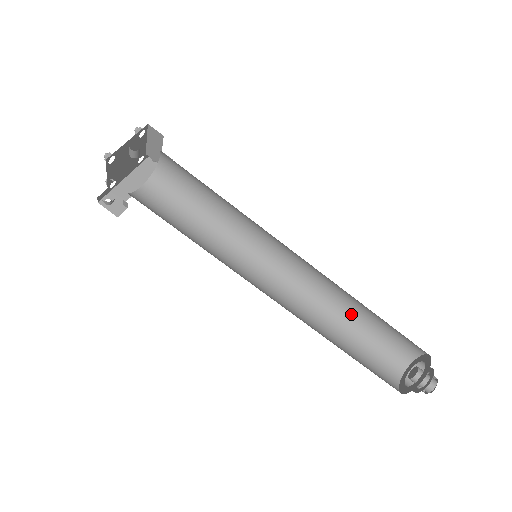
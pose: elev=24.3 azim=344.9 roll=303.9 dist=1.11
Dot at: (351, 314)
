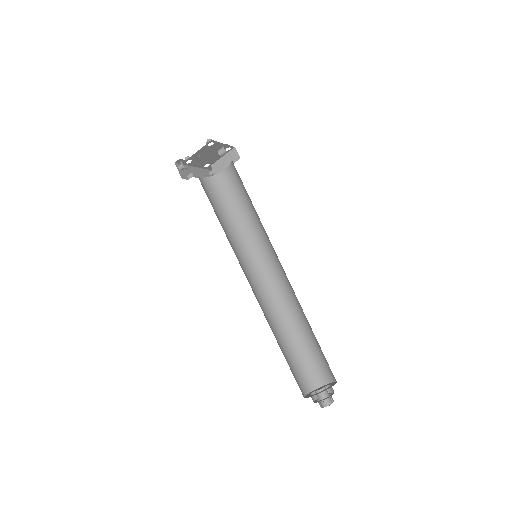
Dot at: (291, 334)
